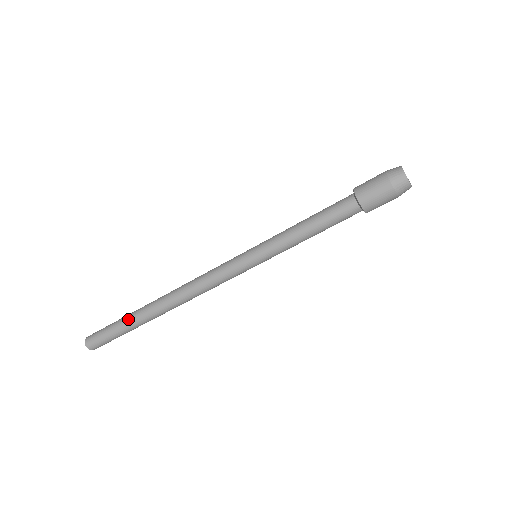
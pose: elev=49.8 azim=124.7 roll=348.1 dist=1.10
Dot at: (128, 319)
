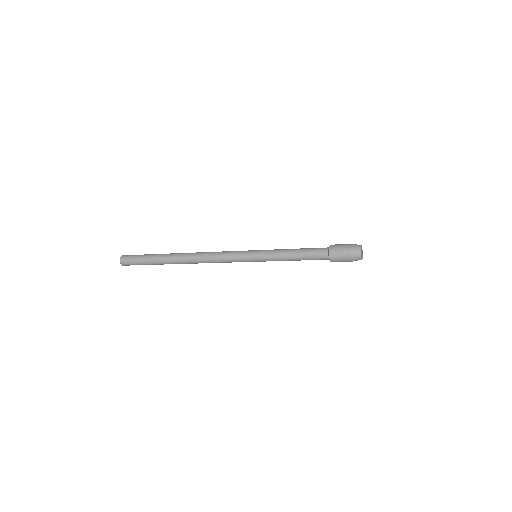
Dot at: (159, 264)
